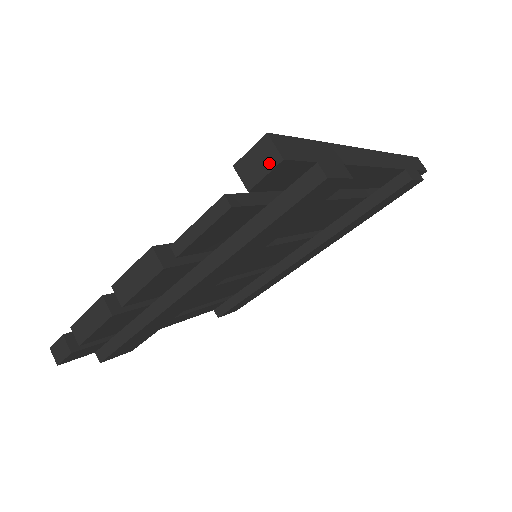
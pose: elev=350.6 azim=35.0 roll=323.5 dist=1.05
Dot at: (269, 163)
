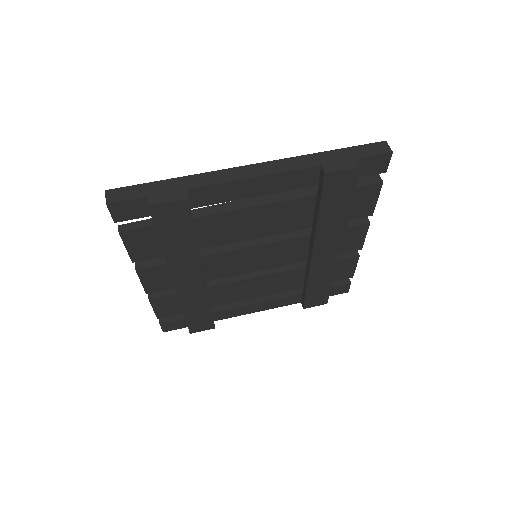
Dot at: (108, 206)
